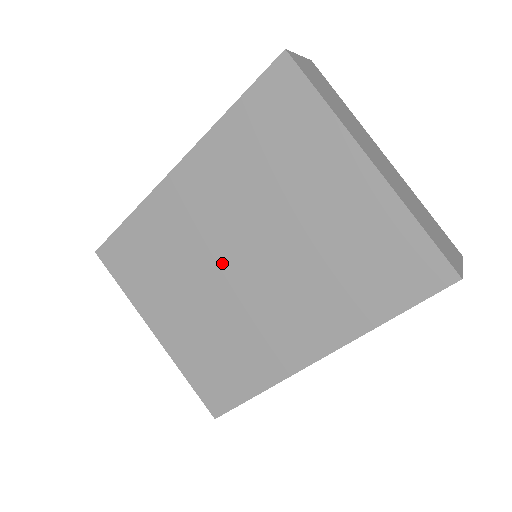
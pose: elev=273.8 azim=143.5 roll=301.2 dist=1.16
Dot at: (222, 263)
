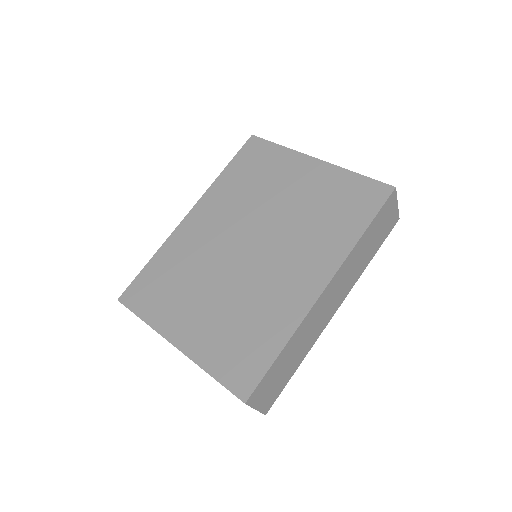
Dot at: (231, 255)
